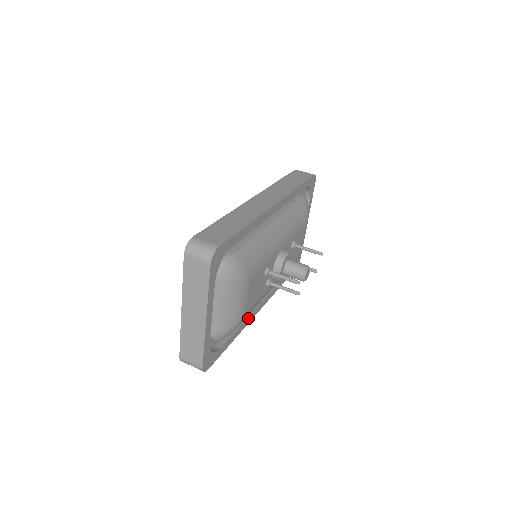
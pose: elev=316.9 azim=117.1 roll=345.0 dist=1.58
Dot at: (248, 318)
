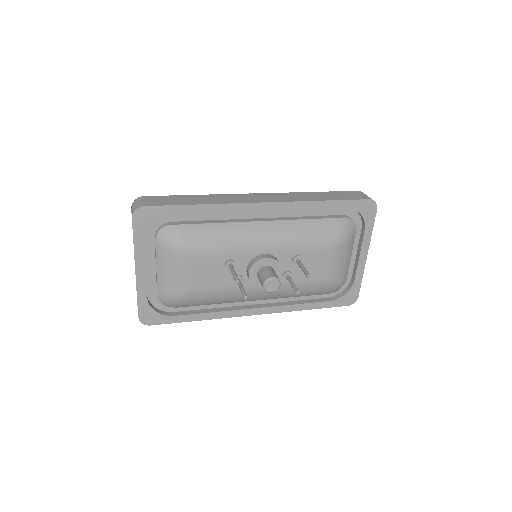
Dot at: (227, 311)
